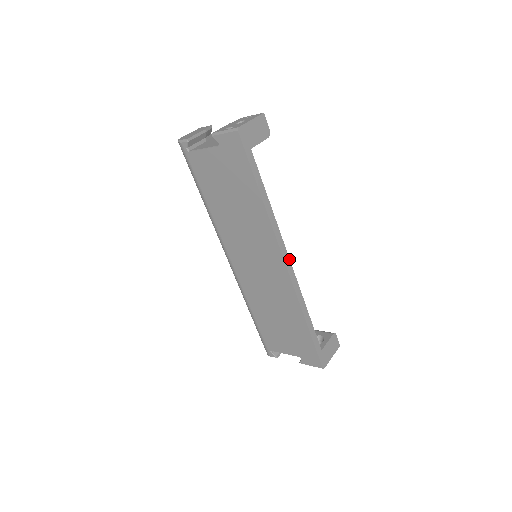
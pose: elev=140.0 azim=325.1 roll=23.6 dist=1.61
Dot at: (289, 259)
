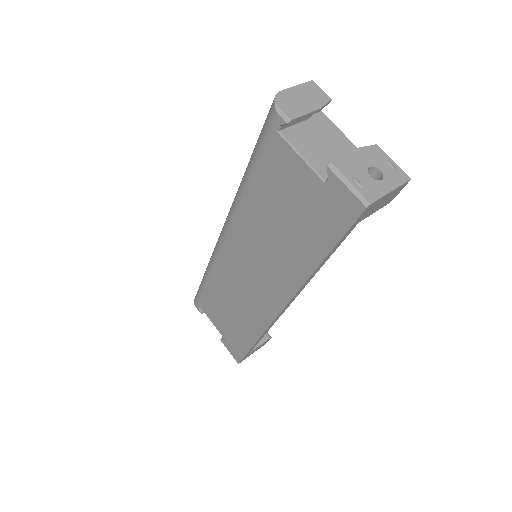
Dot at: (289, 305)
